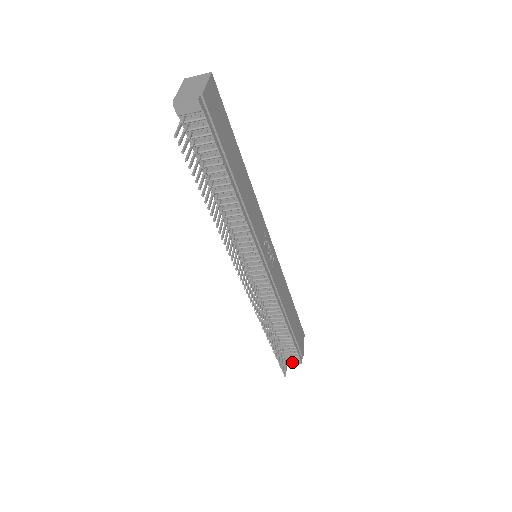
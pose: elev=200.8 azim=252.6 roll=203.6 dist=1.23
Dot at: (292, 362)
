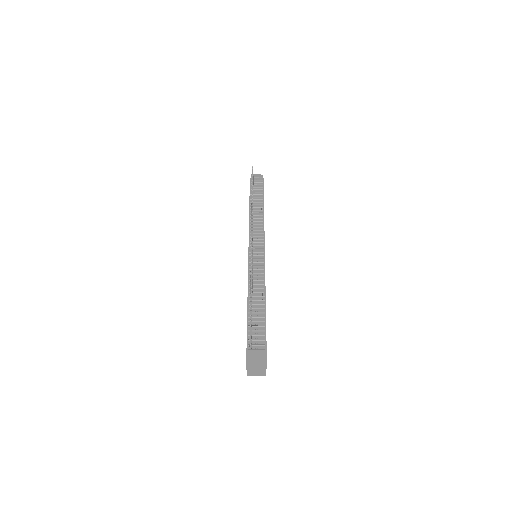
Dot at: (255, 353)
